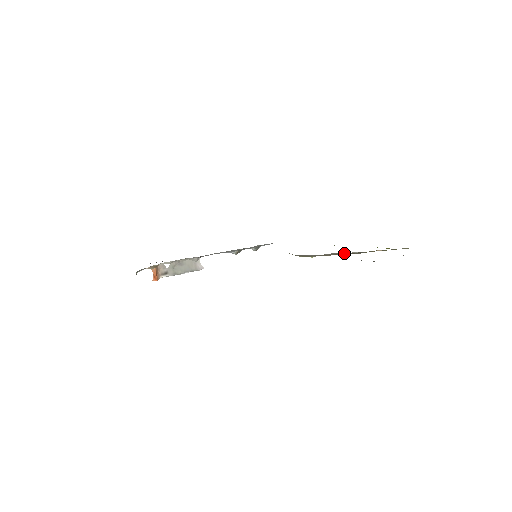
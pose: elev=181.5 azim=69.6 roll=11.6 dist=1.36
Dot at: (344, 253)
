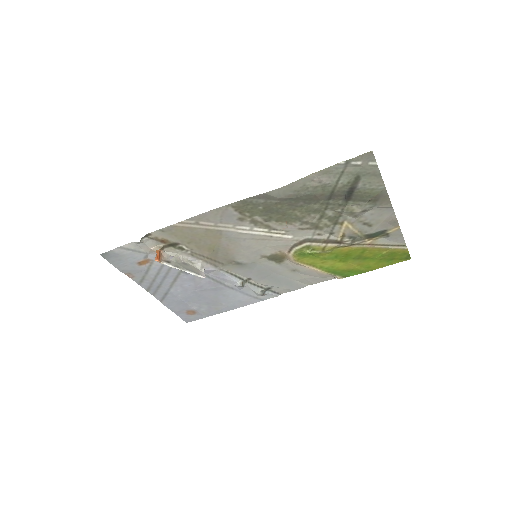
Dot at: (339, 241)
